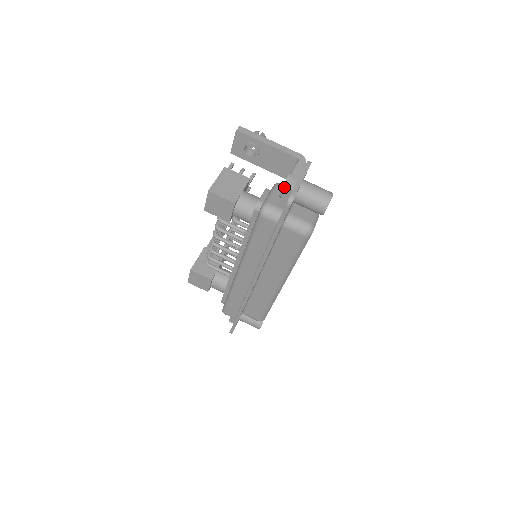
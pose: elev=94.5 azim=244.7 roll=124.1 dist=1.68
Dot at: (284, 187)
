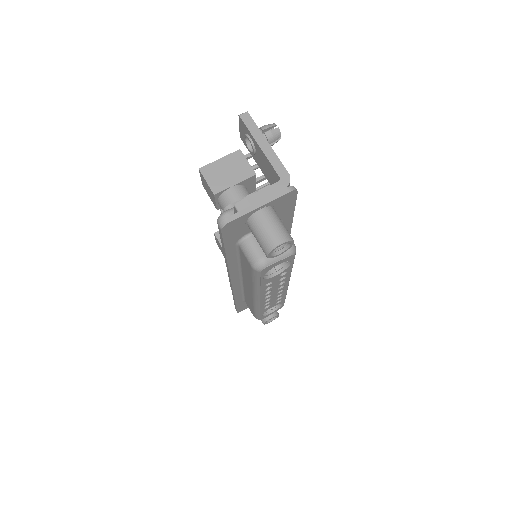
Dot at: occluded
